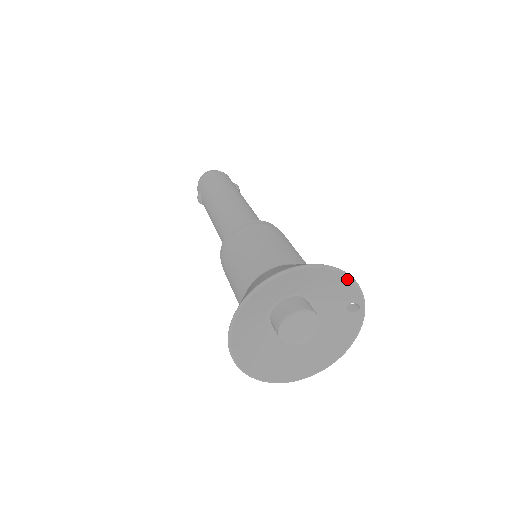
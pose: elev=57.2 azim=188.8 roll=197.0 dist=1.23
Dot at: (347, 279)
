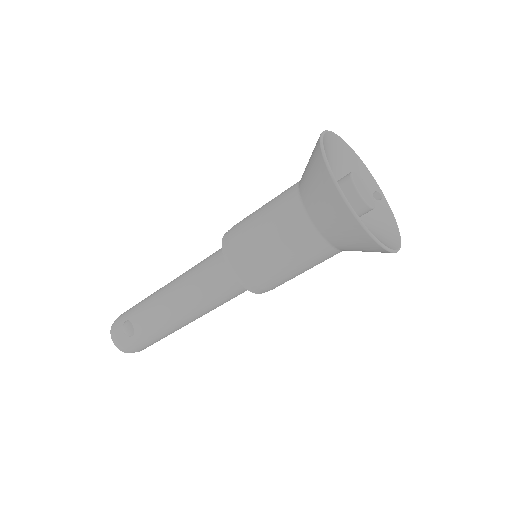
Dot at: (362, 163)
